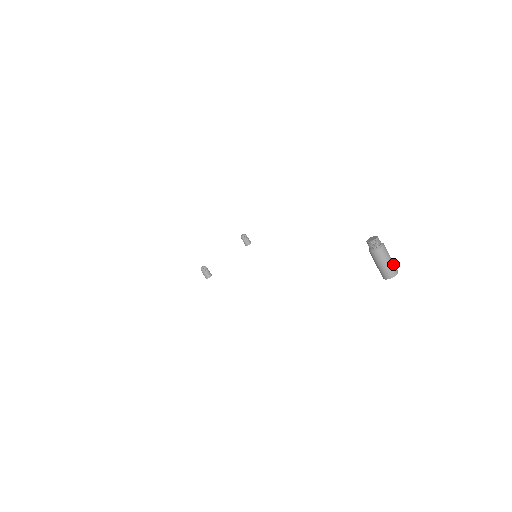
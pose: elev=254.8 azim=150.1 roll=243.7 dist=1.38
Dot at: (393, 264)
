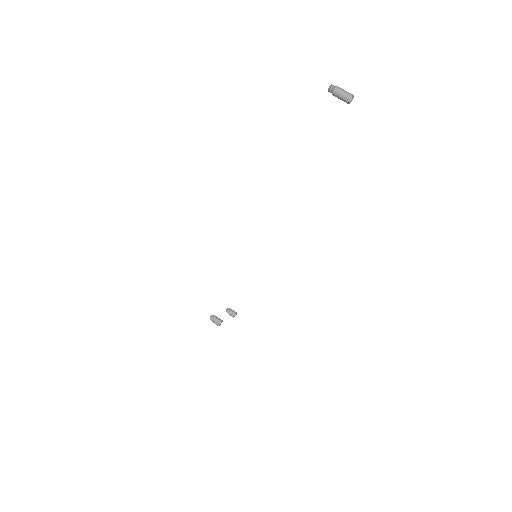
Dot at: (348, 93)
